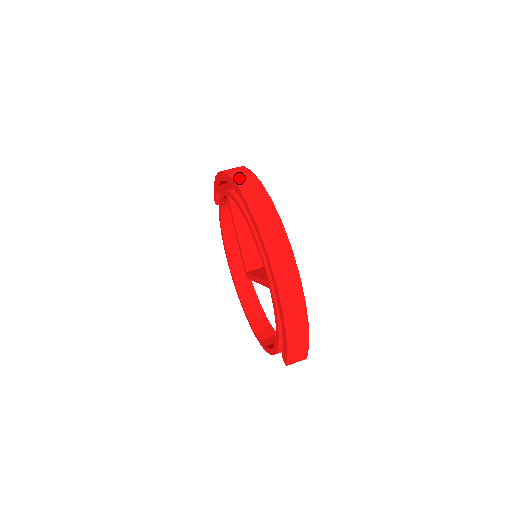
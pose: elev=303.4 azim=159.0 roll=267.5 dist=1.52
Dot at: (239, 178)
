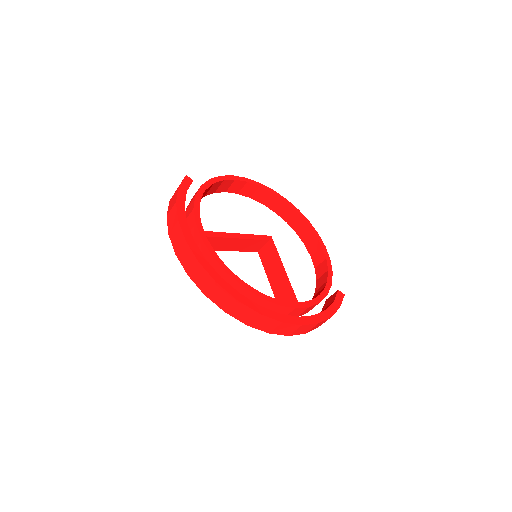
Dot at: (196, 279)
